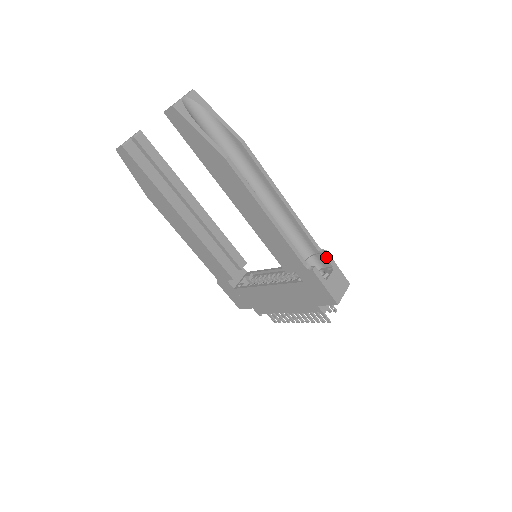
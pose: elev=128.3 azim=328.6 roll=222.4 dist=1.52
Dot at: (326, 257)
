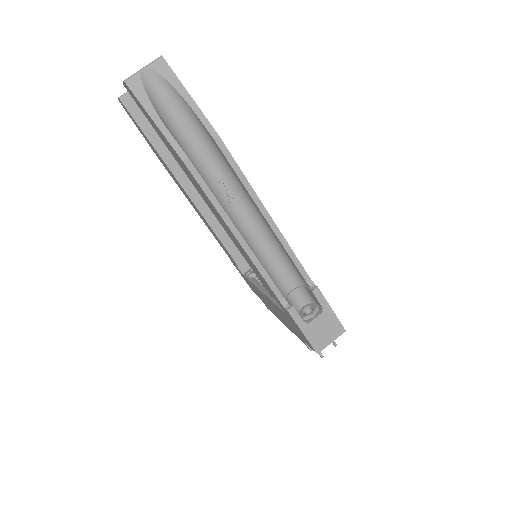
Dot at: (315, 296)
